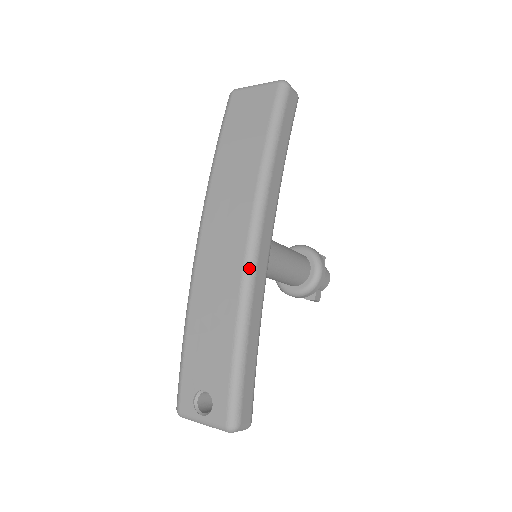
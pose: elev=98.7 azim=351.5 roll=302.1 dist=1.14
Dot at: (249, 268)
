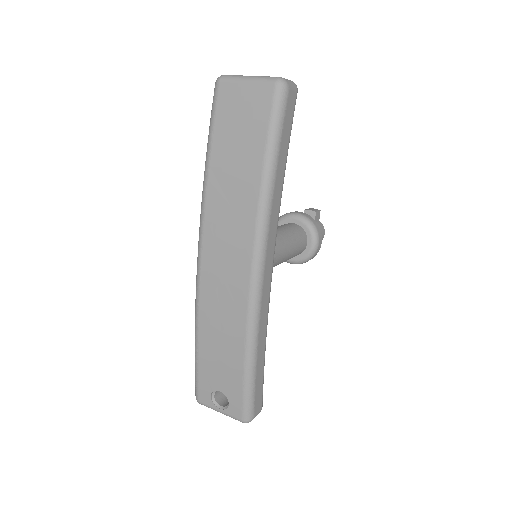
Dot at: (254, 299)
